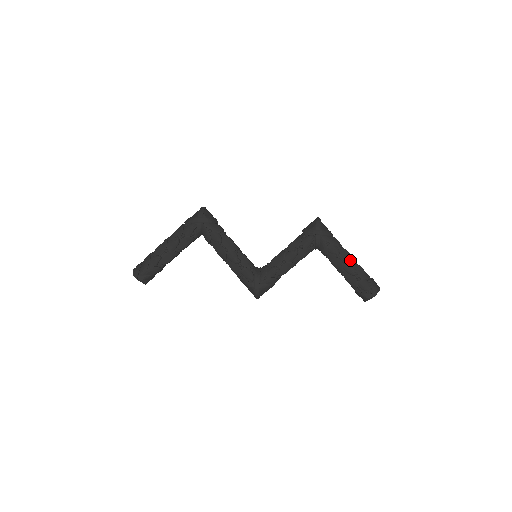
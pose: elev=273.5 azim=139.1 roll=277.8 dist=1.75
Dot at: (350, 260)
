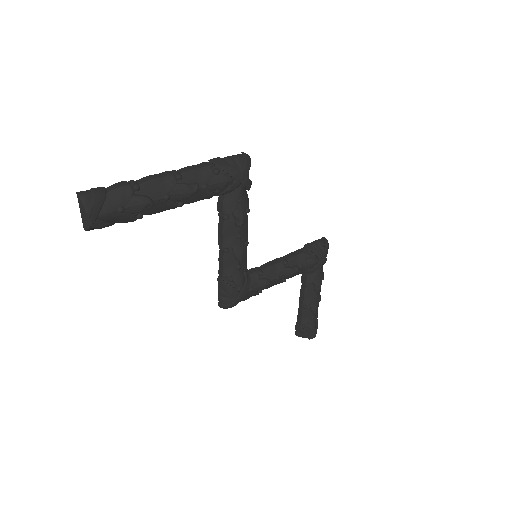
Dot at: (320, 296)
